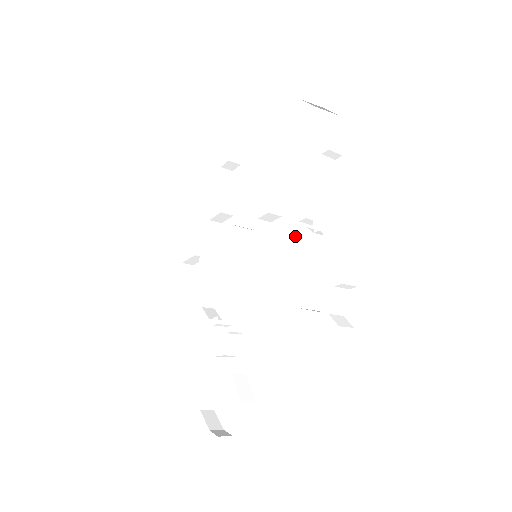
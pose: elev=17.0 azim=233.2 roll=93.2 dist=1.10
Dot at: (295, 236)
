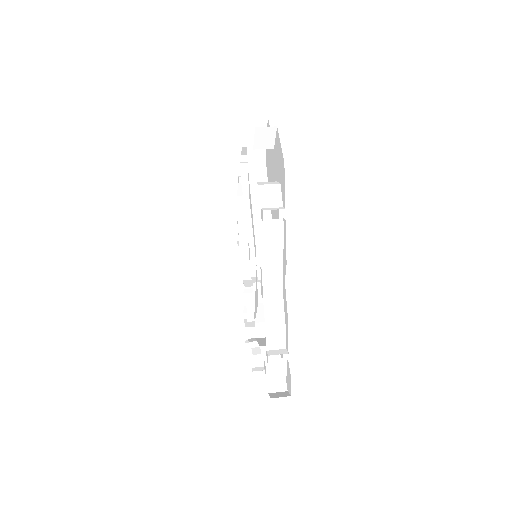
Dot at: occluded
